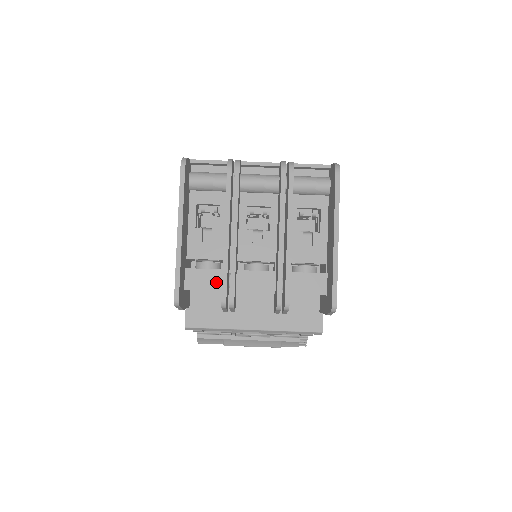
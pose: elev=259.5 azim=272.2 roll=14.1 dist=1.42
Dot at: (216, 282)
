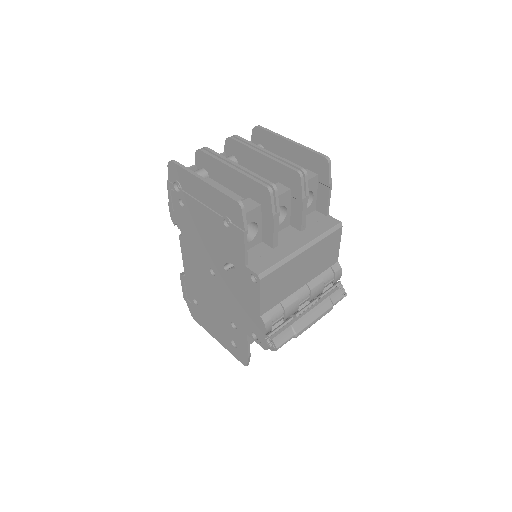
Dot at: (251, 204)
